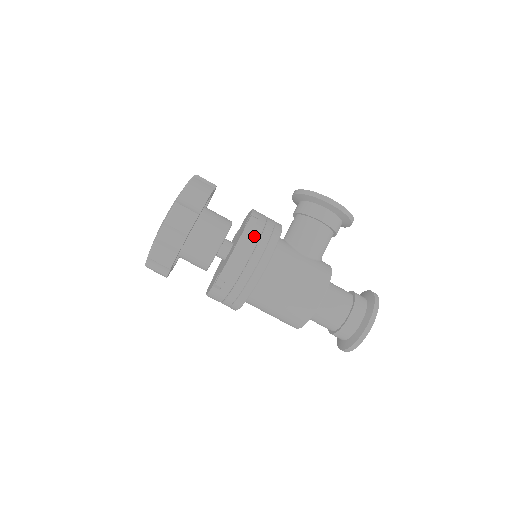
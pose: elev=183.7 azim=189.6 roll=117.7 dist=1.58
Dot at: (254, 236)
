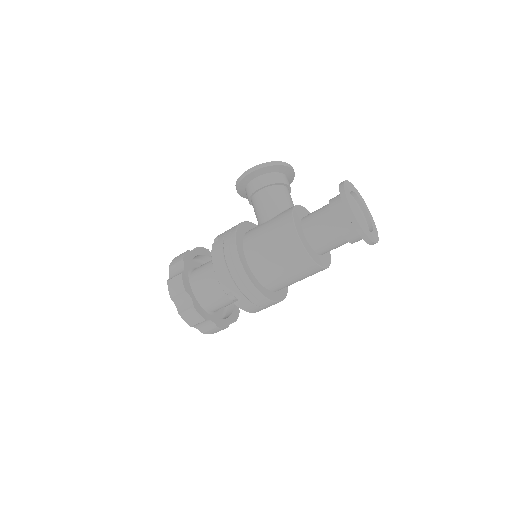
Dot at: (219, 248)
